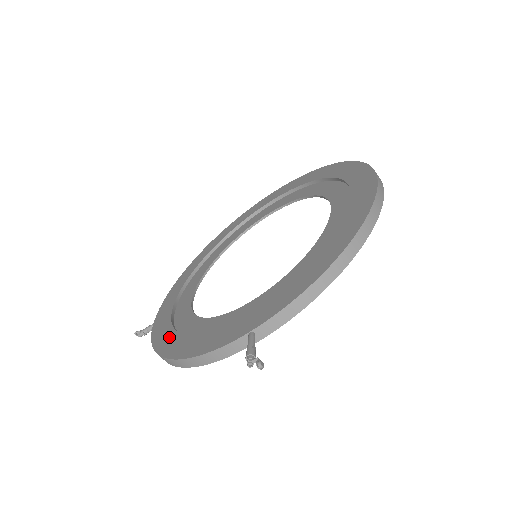
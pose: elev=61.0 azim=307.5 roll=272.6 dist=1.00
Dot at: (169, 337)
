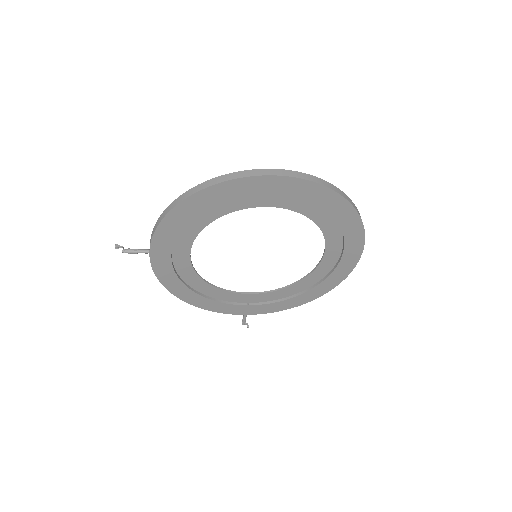
Dot at: (181, 288)
